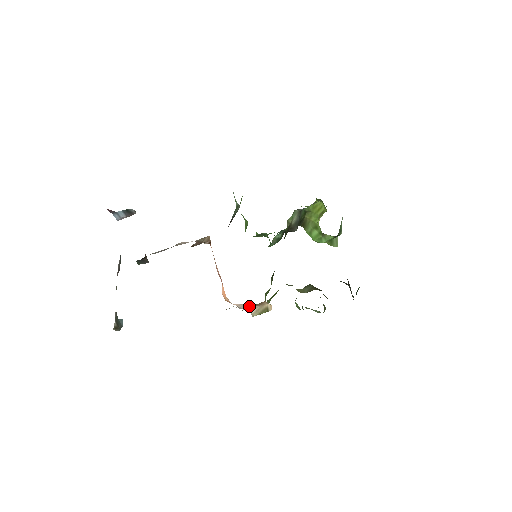
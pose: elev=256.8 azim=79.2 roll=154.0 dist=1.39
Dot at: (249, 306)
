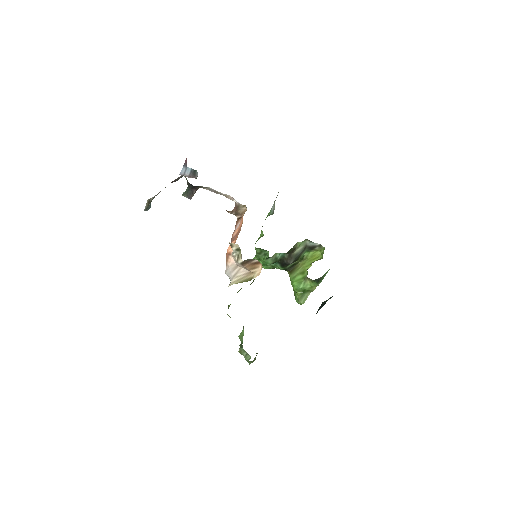
Dot at: (237, 271)
